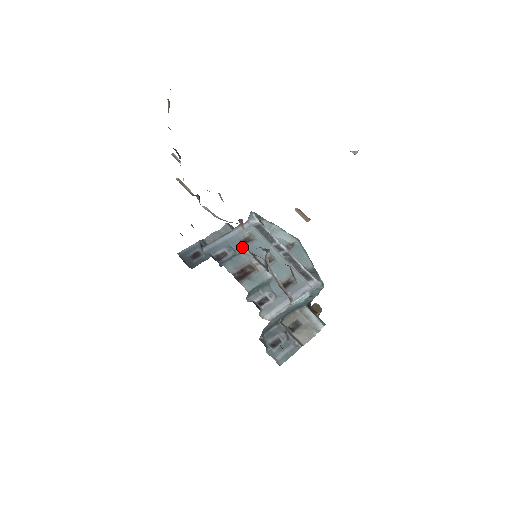
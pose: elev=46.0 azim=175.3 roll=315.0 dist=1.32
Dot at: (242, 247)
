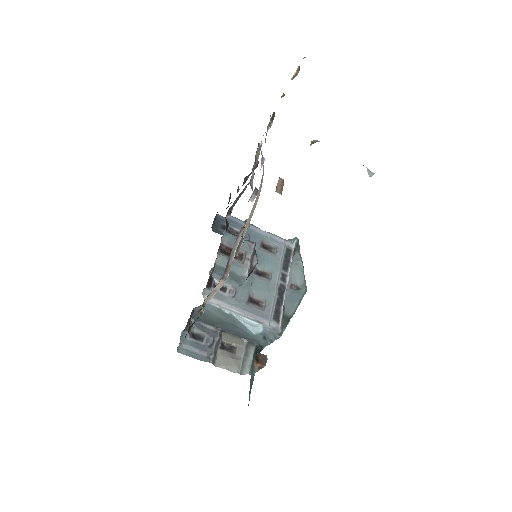
Dot at: (258, 246)
